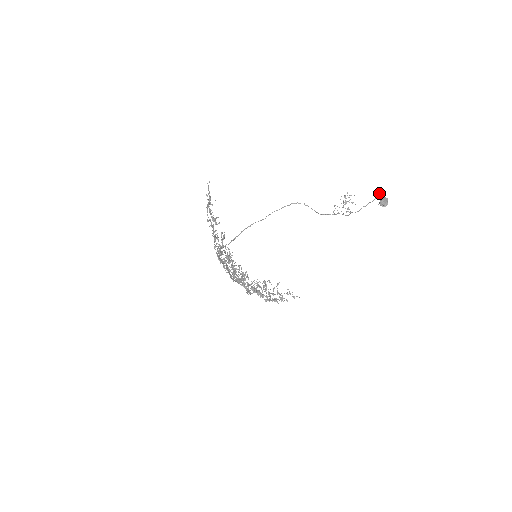
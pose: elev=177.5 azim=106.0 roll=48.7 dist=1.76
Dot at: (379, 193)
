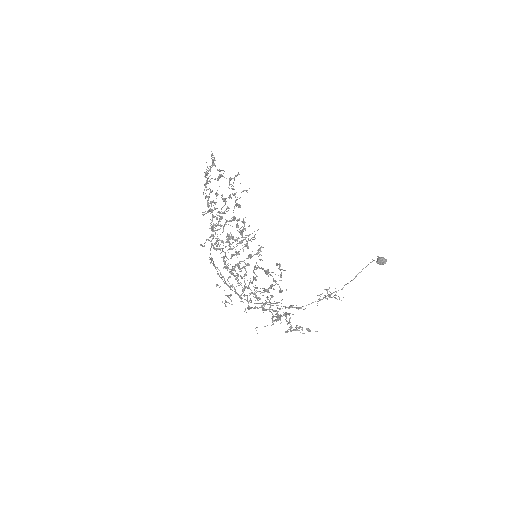
Dot at: (372, 259)
